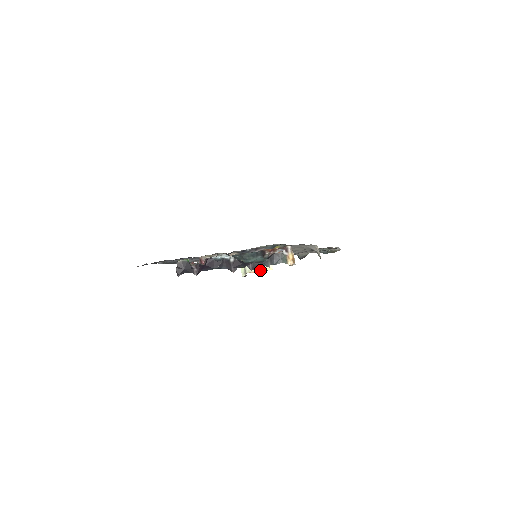
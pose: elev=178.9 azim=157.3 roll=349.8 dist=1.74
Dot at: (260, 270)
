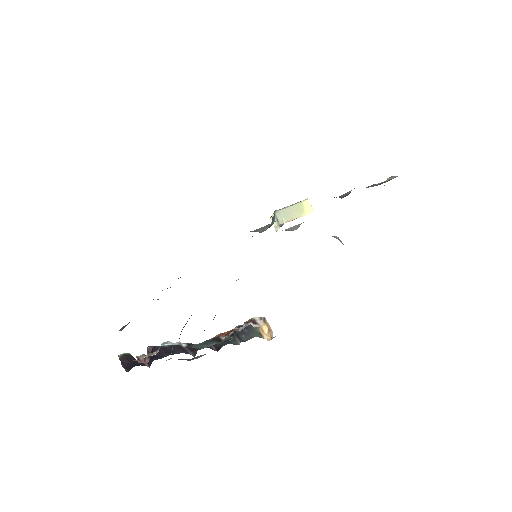
Dot at: (296, 217)
